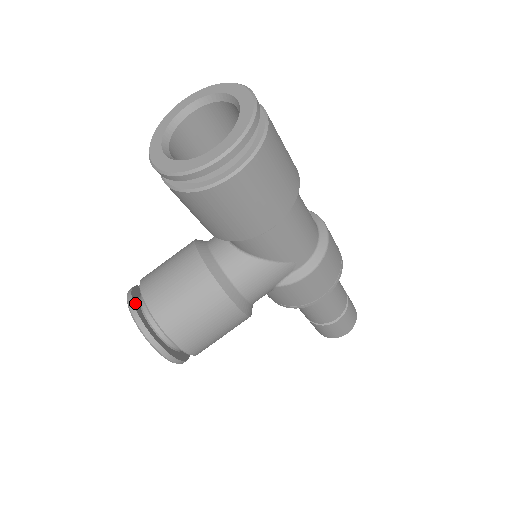
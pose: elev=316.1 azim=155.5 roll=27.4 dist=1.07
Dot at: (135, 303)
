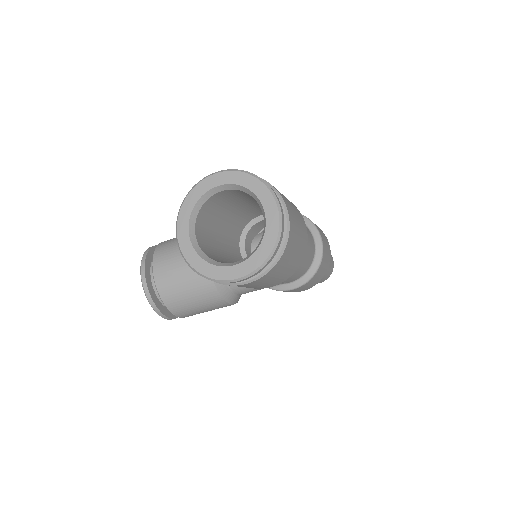
Dot at: (147, 278)
